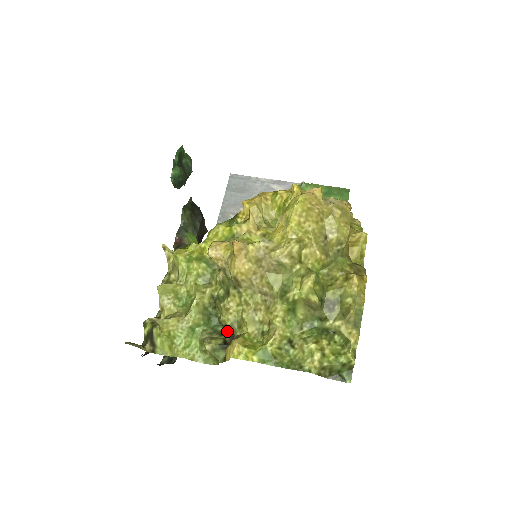
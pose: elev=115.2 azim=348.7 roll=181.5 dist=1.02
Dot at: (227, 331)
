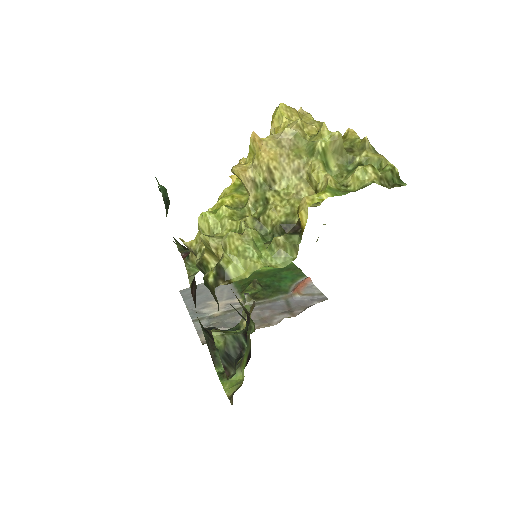
Dot at: (285, 229)
